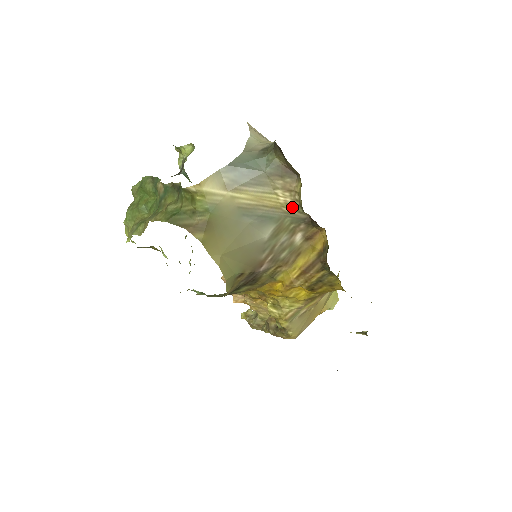
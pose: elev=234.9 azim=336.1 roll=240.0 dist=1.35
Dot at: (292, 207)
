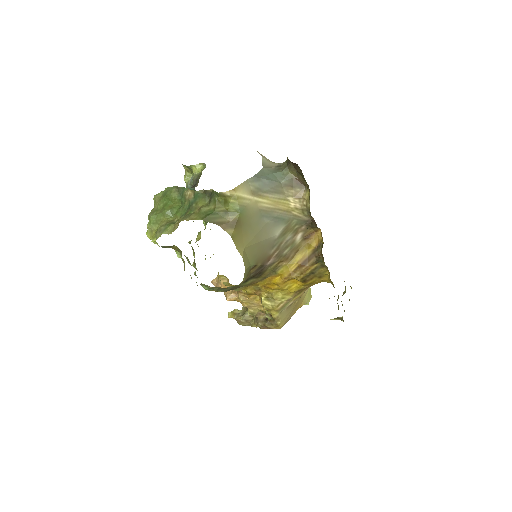
Dot at: (300, 211)
